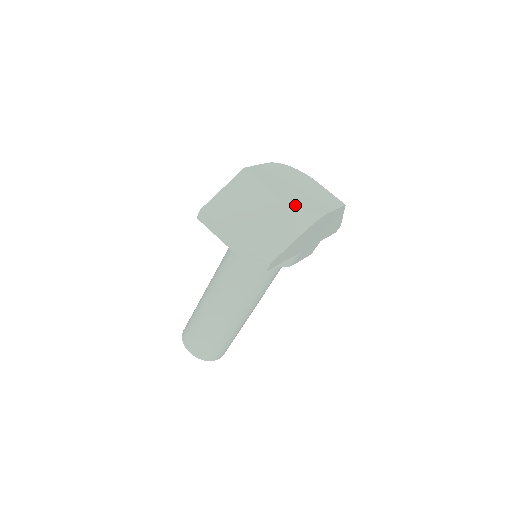
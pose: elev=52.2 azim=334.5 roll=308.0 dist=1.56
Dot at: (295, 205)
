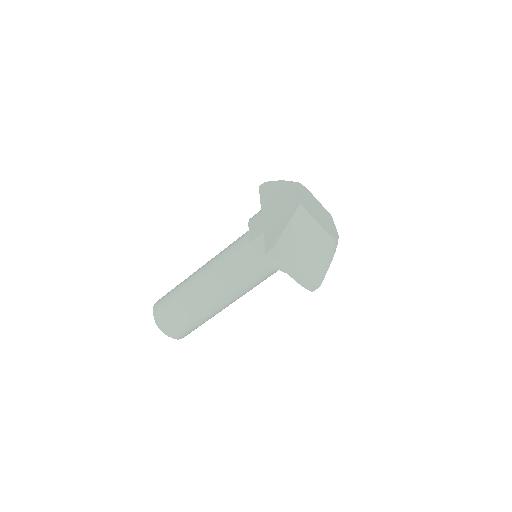
Dot at: (332, 236)
